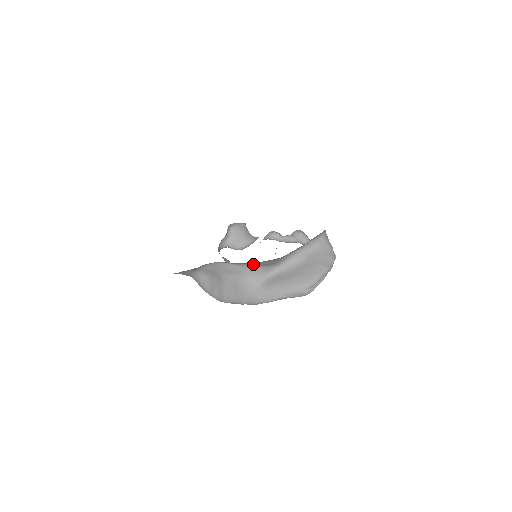
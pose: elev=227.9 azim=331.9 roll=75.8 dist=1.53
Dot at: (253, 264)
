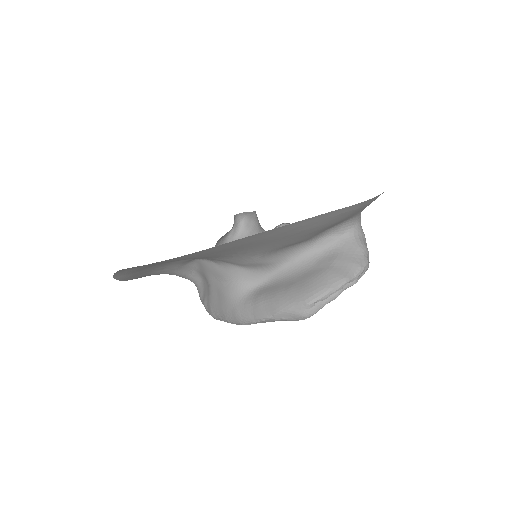
Dot at: (233, 263)
